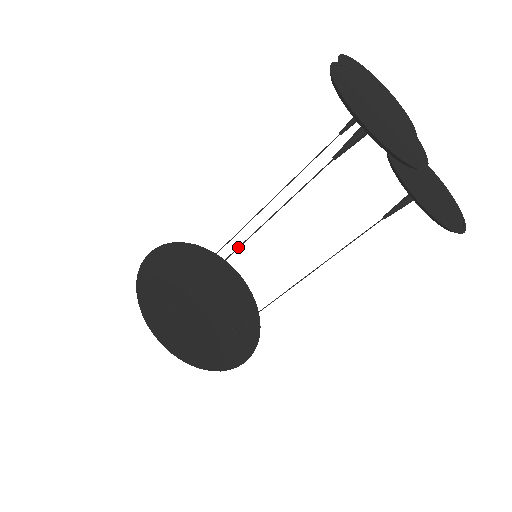
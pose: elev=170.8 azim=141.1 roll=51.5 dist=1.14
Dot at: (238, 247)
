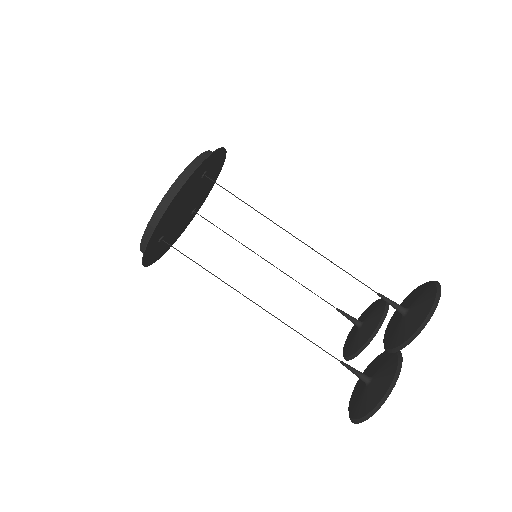
Dot at: (253, 302)
